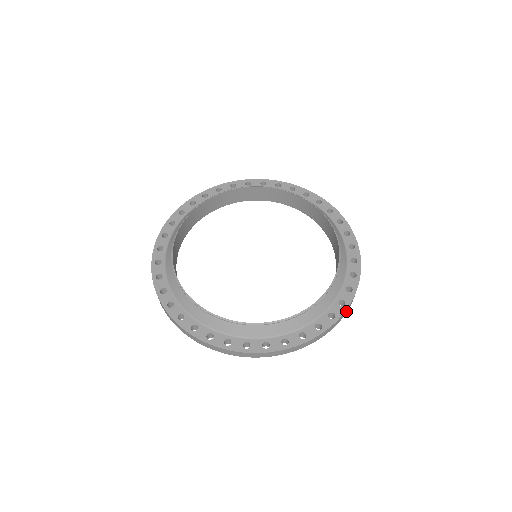
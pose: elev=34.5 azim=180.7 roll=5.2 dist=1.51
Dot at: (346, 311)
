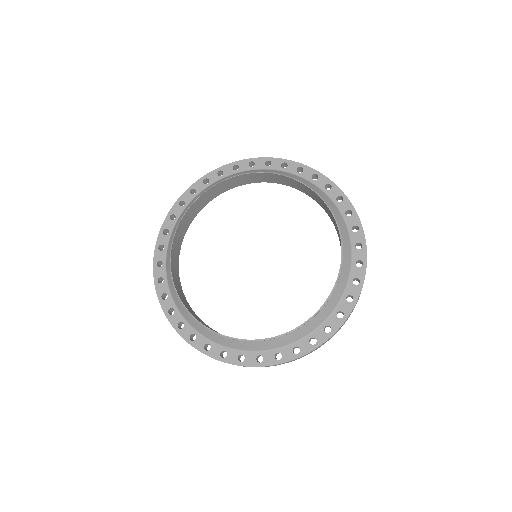
Dot at: occluded
